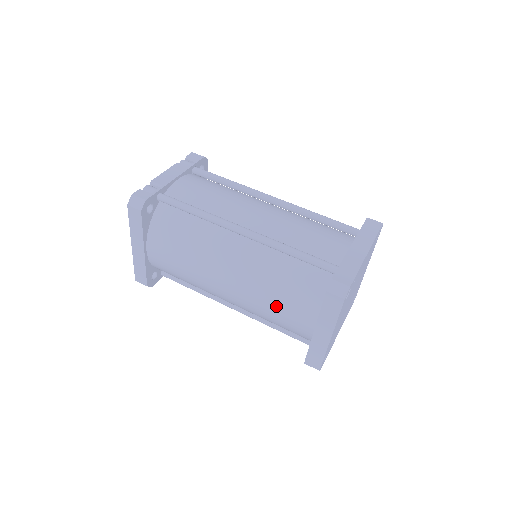
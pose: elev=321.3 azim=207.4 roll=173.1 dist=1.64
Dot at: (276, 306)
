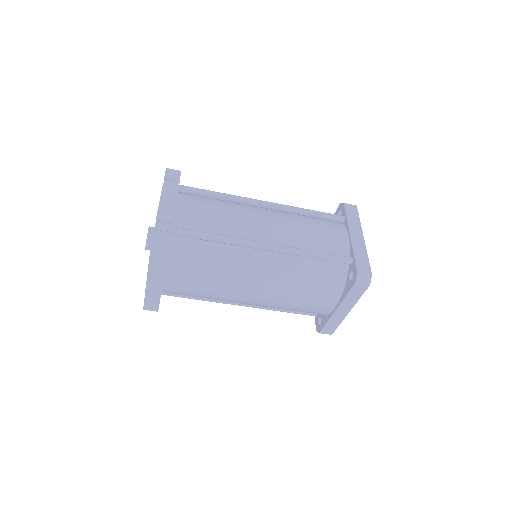
Dot at: (302, 300)
